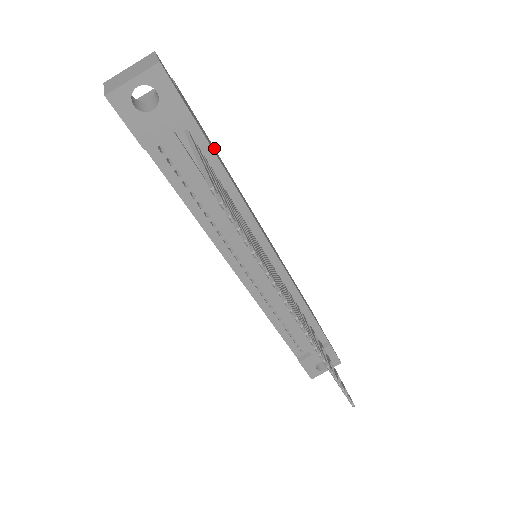
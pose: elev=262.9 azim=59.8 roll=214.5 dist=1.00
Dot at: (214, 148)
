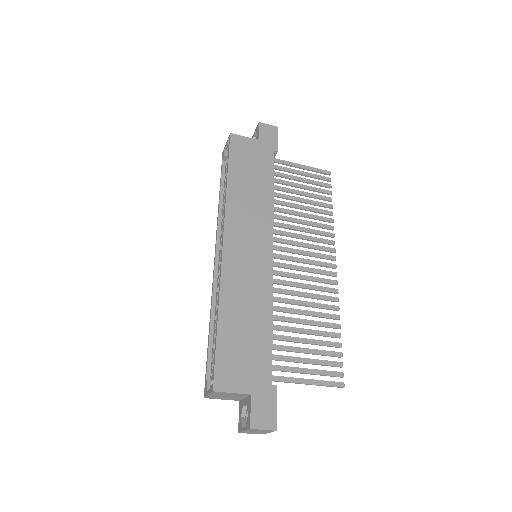
Dot at: (223, 326)
